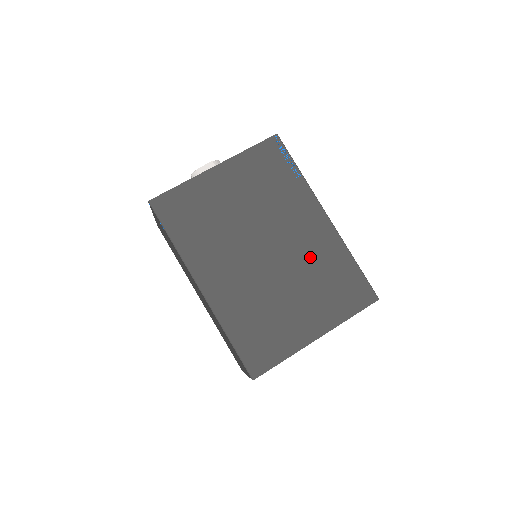
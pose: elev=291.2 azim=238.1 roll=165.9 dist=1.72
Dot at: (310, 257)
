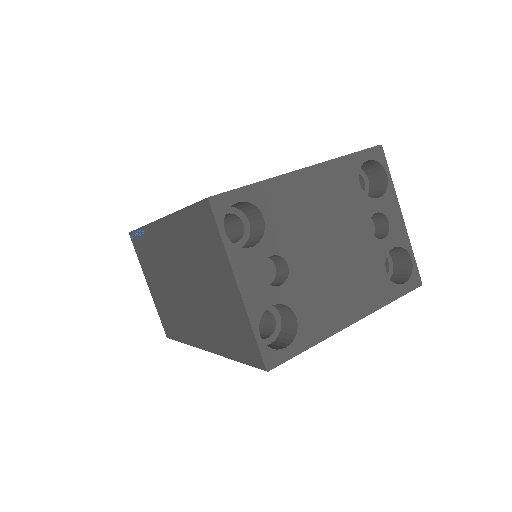
Dot at: occluded
